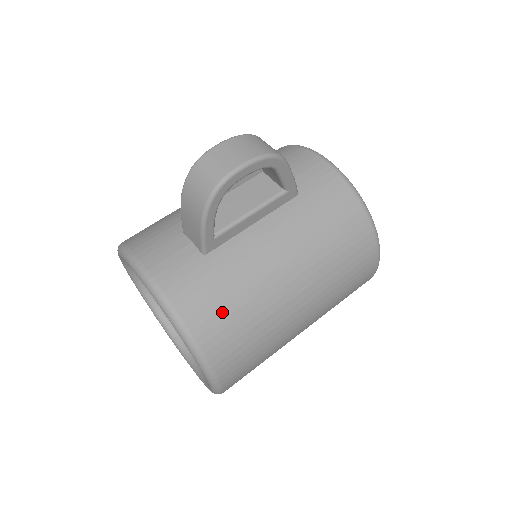
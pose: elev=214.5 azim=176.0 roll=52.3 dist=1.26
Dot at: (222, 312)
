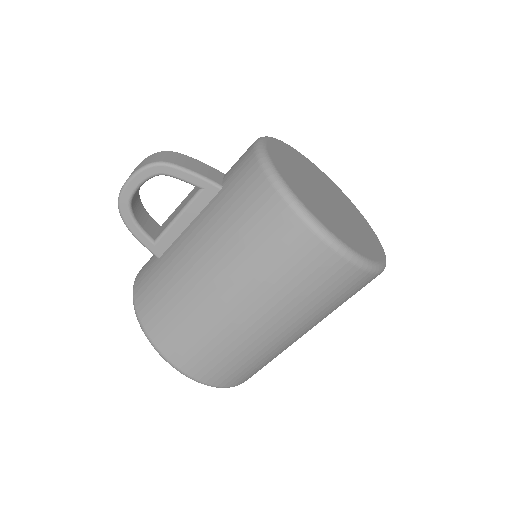
Dot at: (159, 305)
